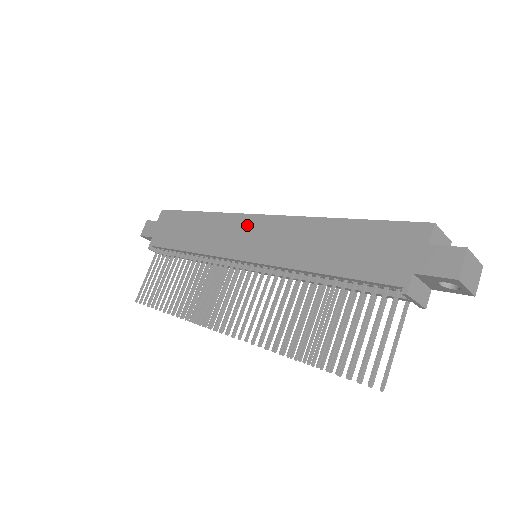
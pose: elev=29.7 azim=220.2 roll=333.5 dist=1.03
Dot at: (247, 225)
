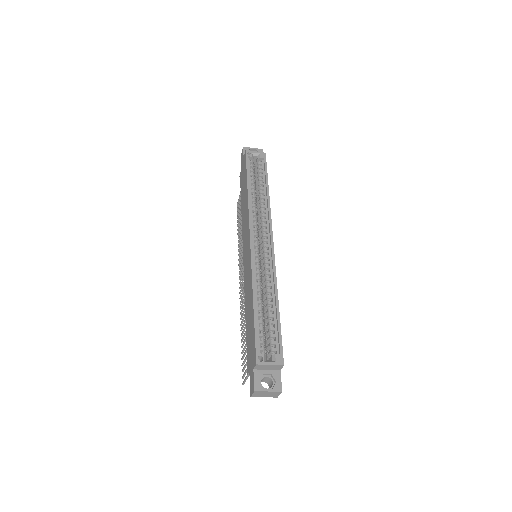
Dot at: (248, 239)
